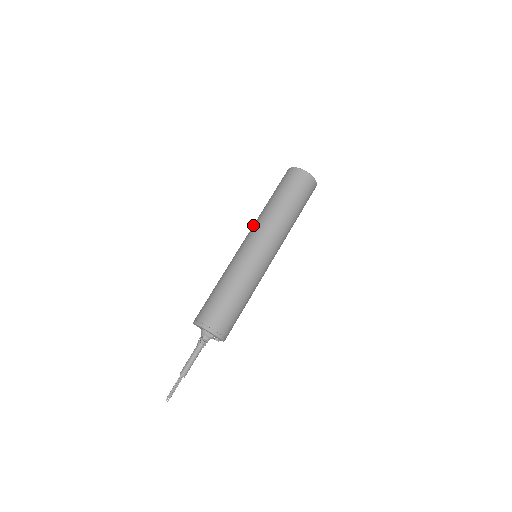
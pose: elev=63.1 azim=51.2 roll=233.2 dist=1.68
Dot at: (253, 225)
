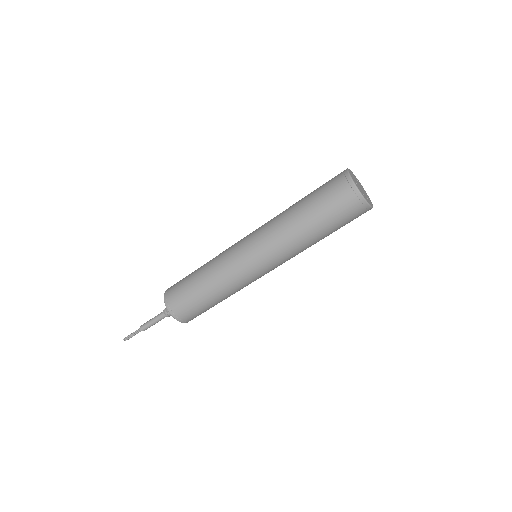
Dot at: (268, 232)
